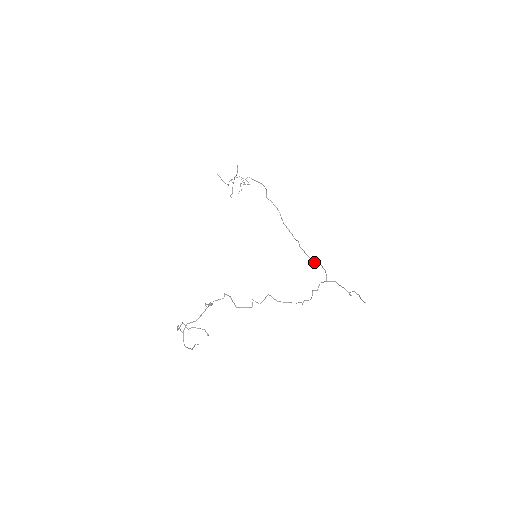
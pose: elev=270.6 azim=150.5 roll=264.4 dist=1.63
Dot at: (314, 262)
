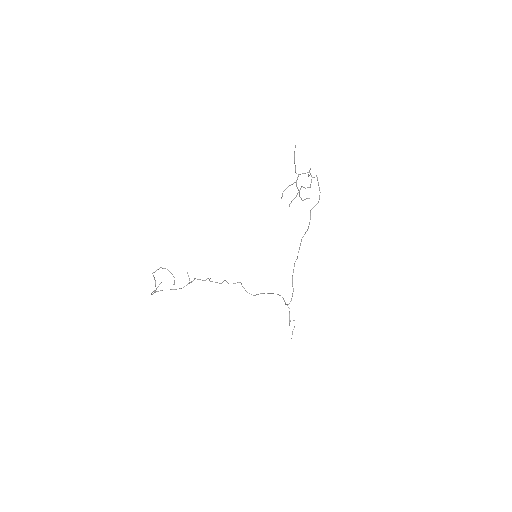
Dot at: (292, 282)
